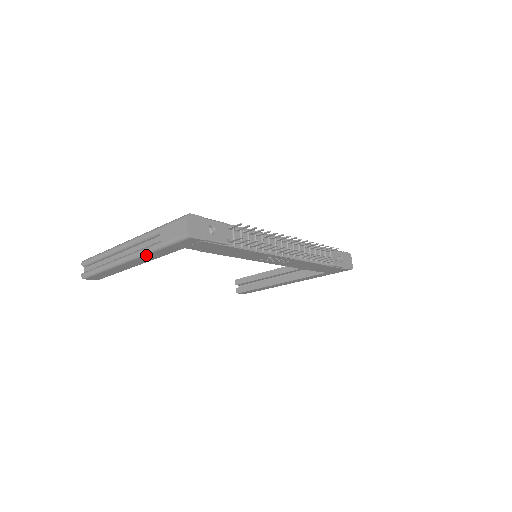
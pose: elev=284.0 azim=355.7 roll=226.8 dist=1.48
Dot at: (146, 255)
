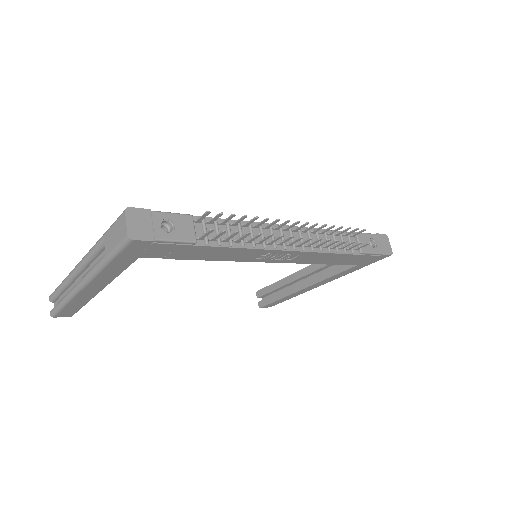
Dot at: (97, 275)
